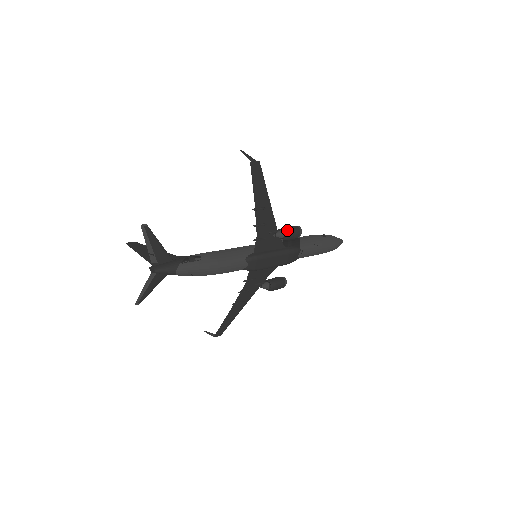
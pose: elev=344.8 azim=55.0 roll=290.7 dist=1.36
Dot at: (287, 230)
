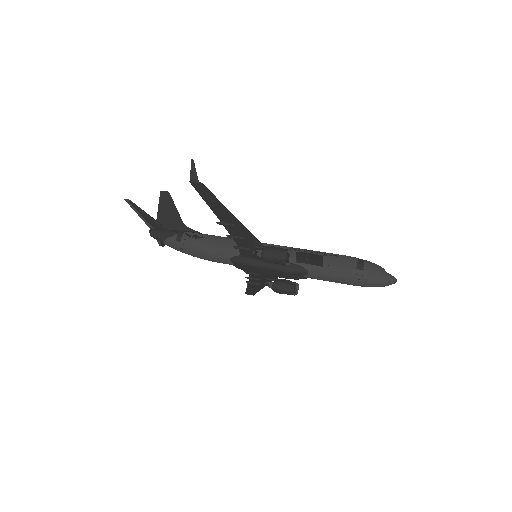
Dot at: (266, 254)
